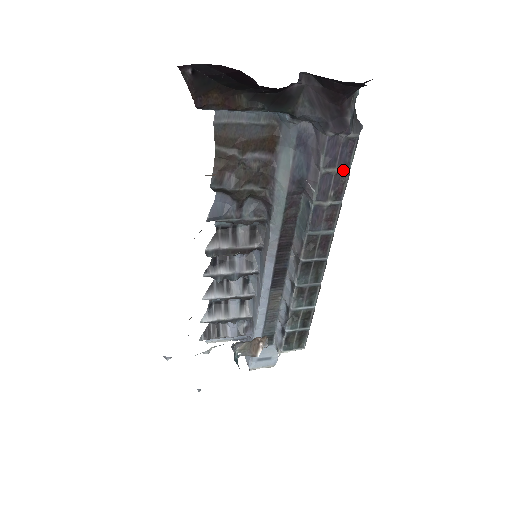
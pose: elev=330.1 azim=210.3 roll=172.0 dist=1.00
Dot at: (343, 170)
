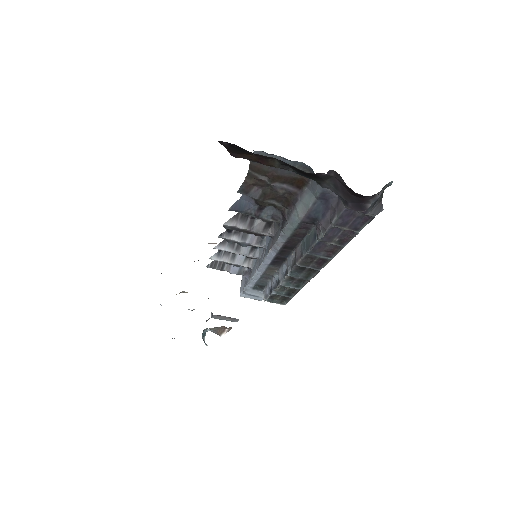
Dot at: (352, 230)
